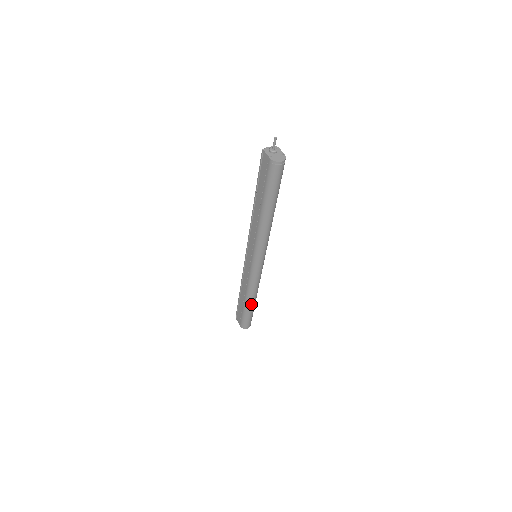
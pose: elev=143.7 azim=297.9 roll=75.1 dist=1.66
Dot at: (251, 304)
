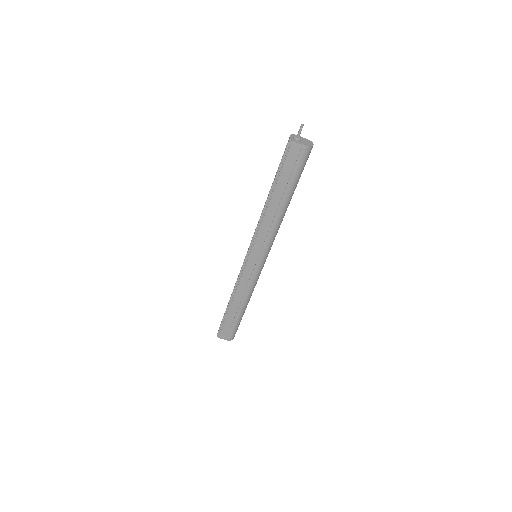
Dot at: occluded
